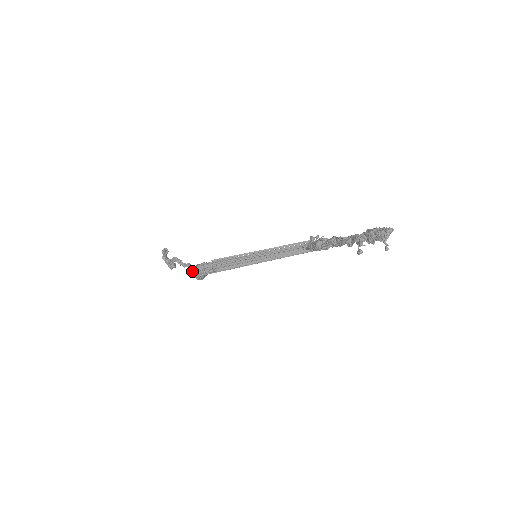
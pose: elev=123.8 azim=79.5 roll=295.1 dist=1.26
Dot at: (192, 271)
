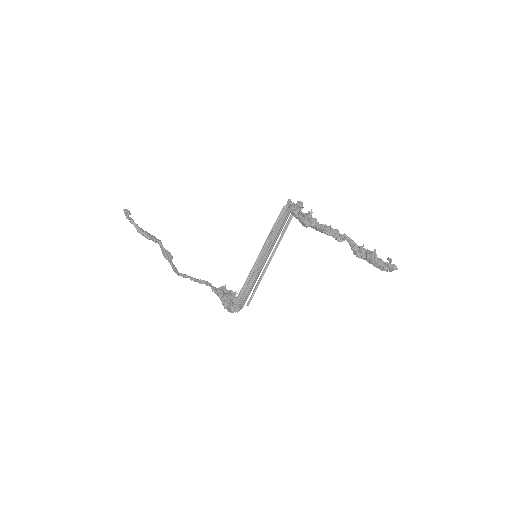
Dot at: occluded
